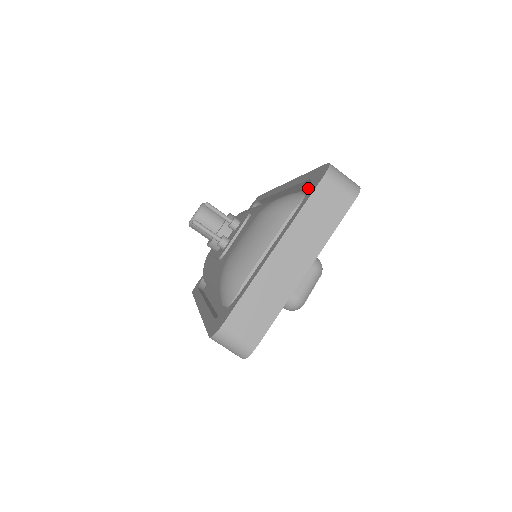
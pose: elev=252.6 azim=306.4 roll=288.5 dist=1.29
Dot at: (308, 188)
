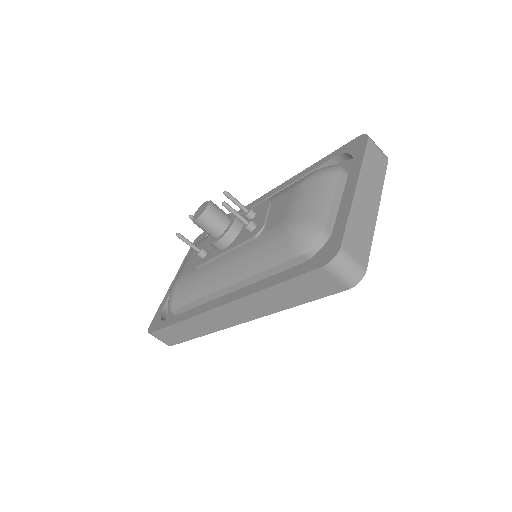
Dot at: occluded
